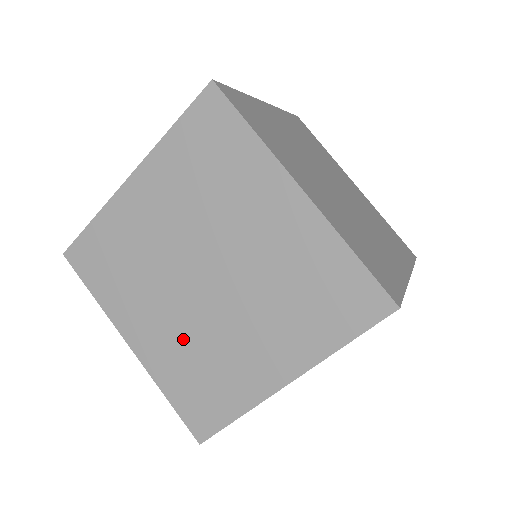
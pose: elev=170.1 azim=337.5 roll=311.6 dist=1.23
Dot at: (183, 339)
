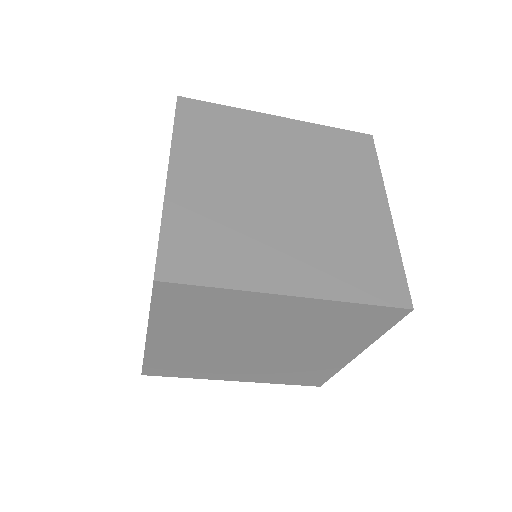
Dot at: occluded
